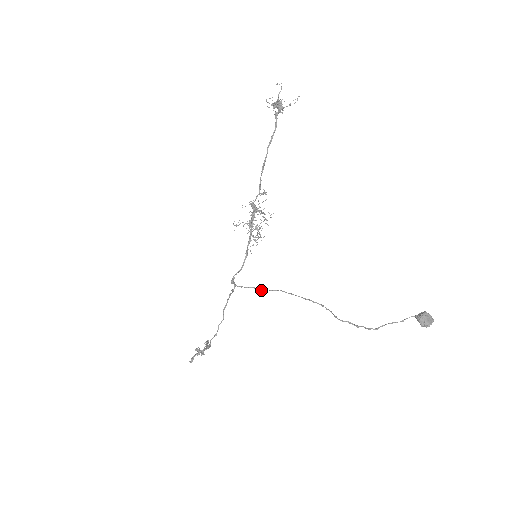
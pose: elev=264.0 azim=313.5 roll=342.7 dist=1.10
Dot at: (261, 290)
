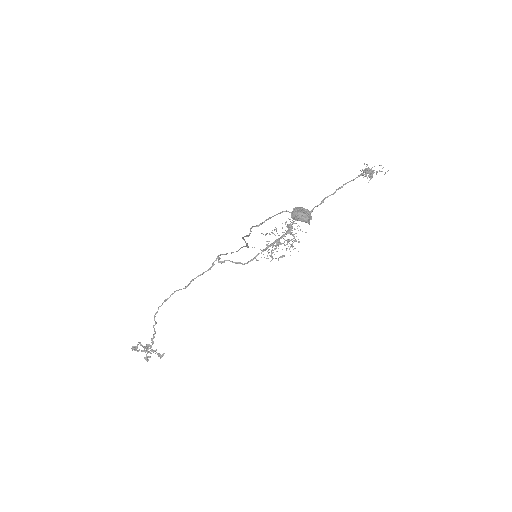
Dot at: (227, 253)
